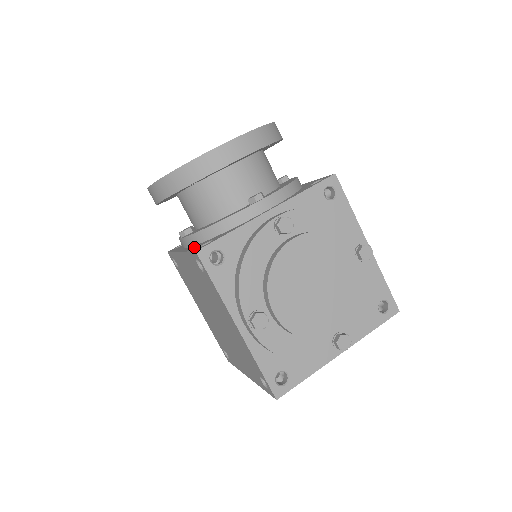
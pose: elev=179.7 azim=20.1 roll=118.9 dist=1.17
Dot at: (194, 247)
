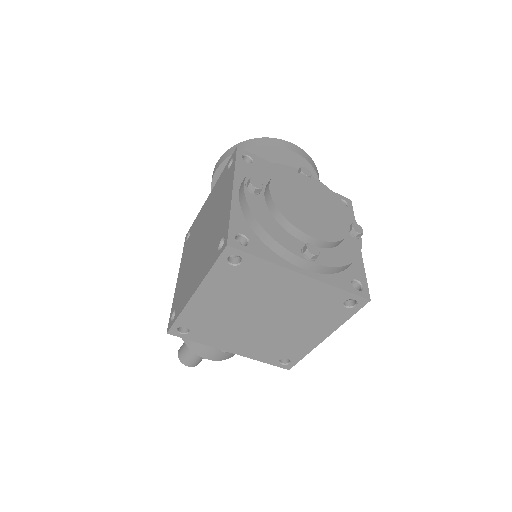
Dot at: occluded
